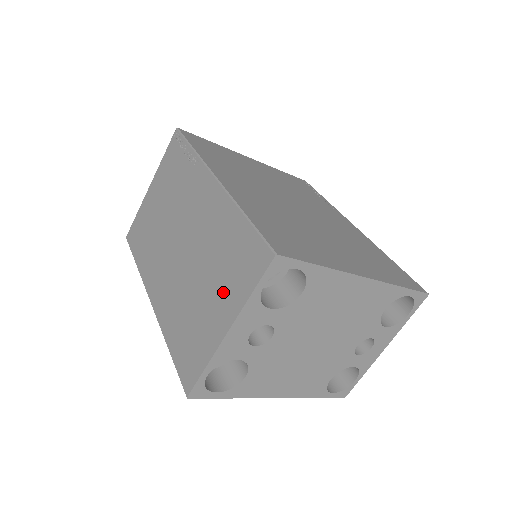
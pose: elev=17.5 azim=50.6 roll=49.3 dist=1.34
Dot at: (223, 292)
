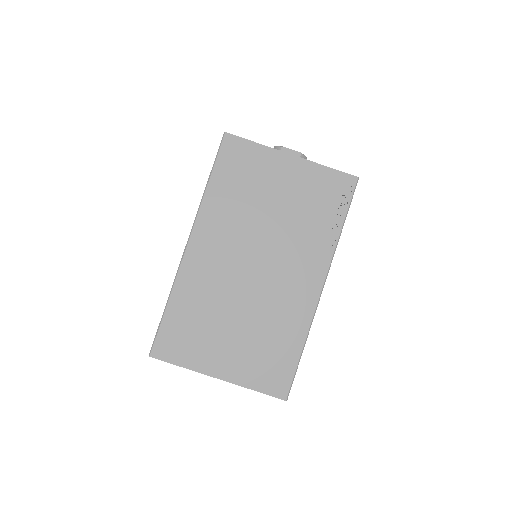
Dot at: (242, 357)
